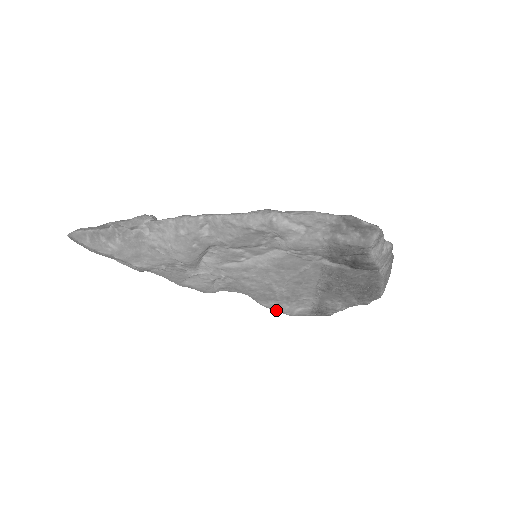
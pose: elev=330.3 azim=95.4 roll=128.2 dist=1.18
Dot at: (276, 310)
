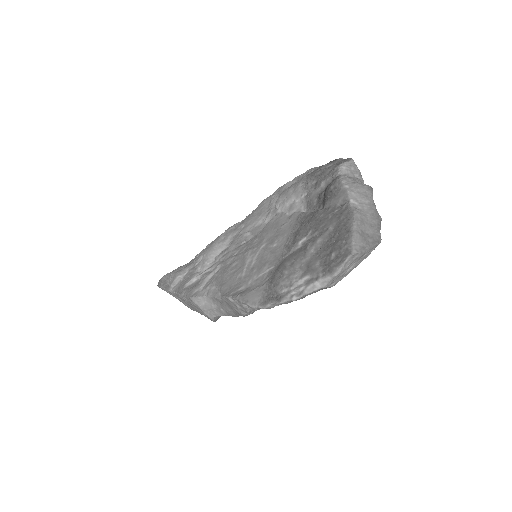
Dot at: (231, 296)
